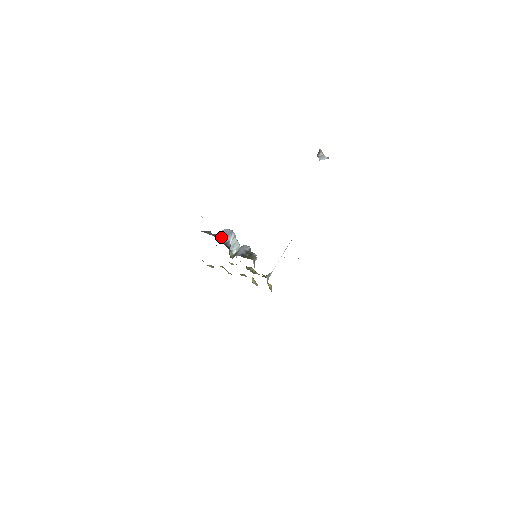
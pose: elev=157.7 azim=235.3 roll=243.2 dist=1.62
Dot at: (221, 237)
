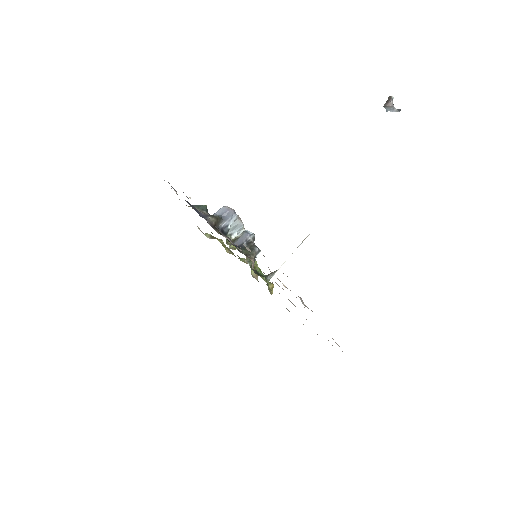
Dot at: (216, 221)
